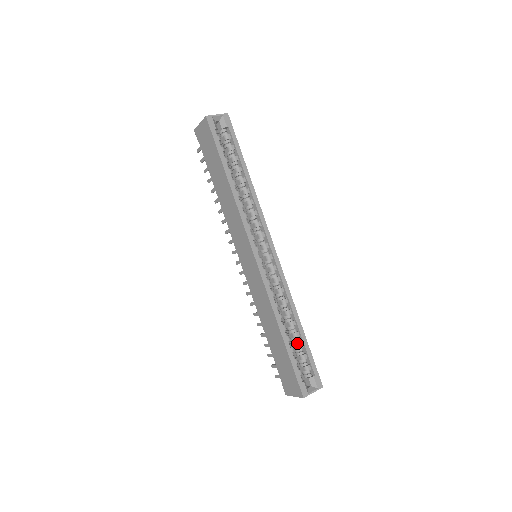
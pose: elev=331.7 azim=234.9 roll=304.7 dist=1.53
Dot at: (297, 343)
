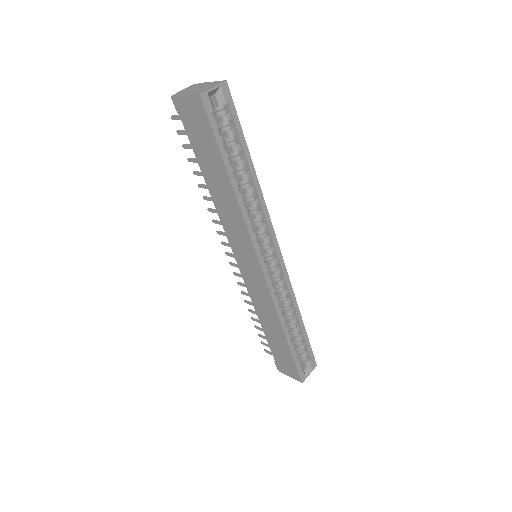
Dot at: (297, 336)
